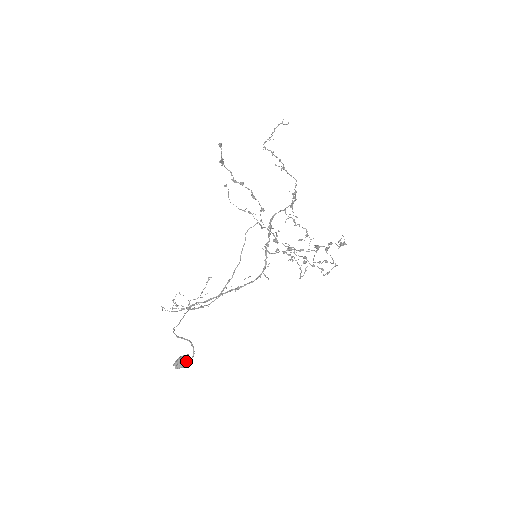
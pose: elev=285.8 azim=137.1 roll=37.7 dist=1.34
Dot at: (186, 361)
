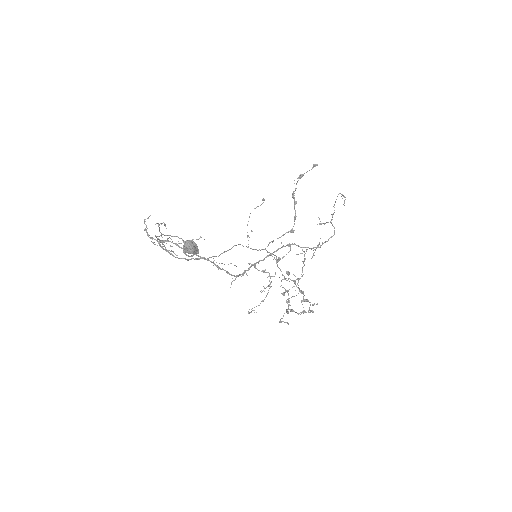
Dot at: (197, 249)
